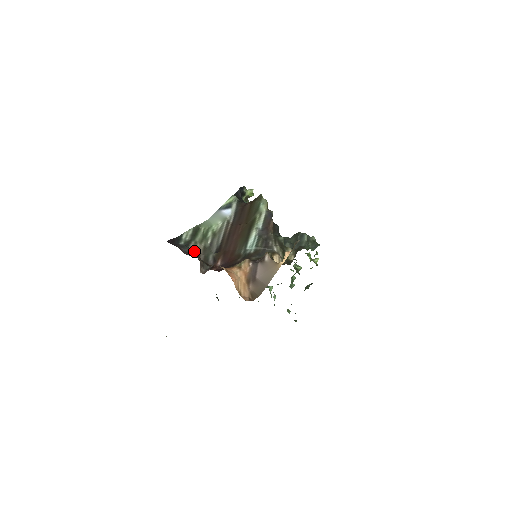
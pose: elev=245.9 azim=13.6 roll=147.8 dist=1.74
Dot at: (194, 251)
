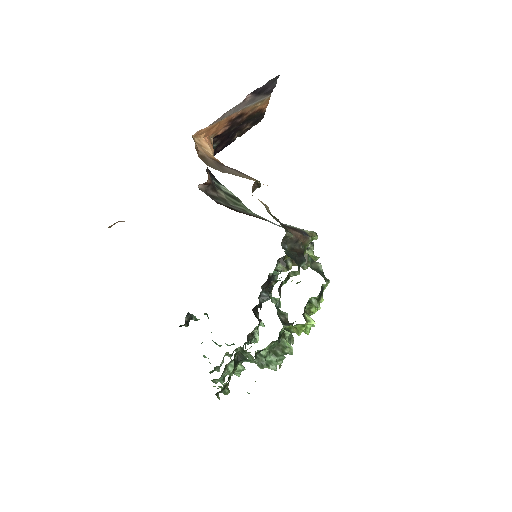
Dot at: (215, 187)
